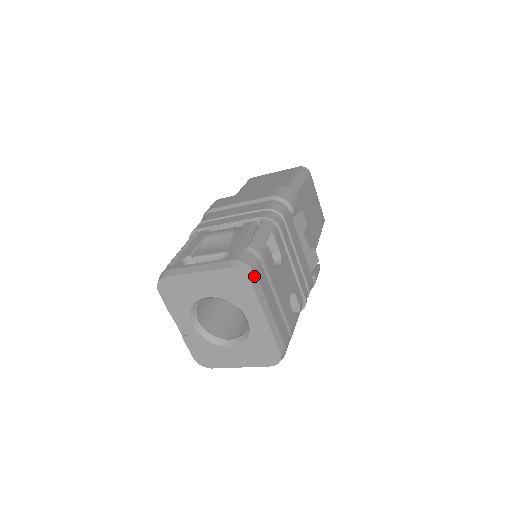
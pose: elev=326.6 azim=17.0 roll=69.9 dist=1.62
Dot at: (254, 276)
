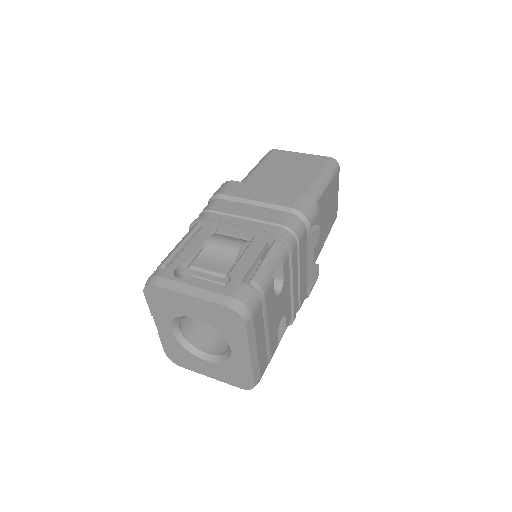
Dot at: (250, 319)
